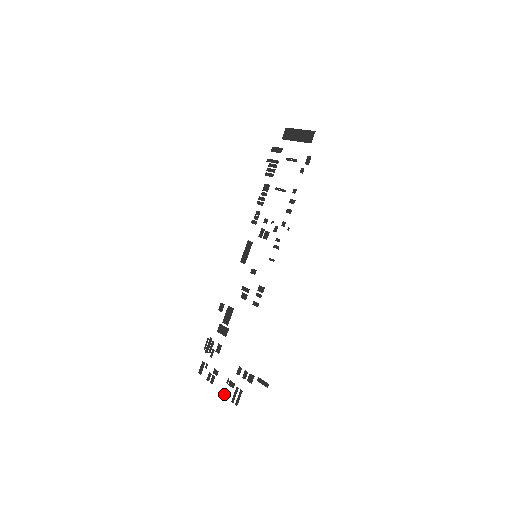
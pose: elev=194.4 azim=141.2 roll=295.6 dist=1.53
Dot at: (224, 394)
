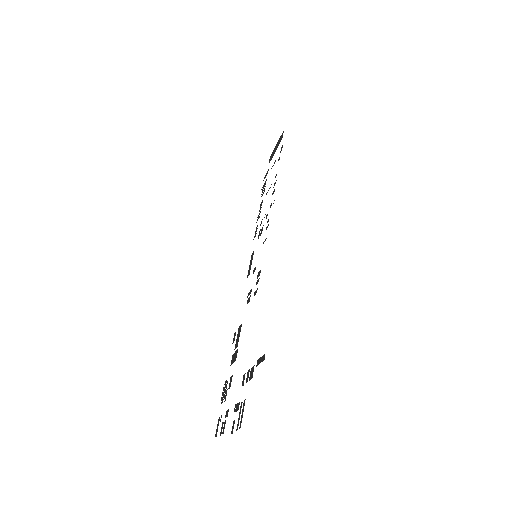
Dot at: occluded
